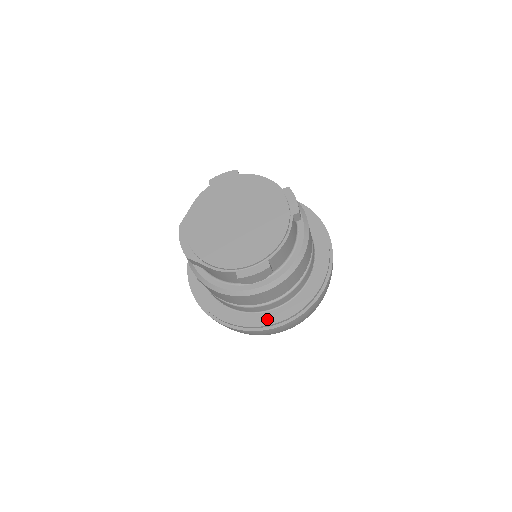
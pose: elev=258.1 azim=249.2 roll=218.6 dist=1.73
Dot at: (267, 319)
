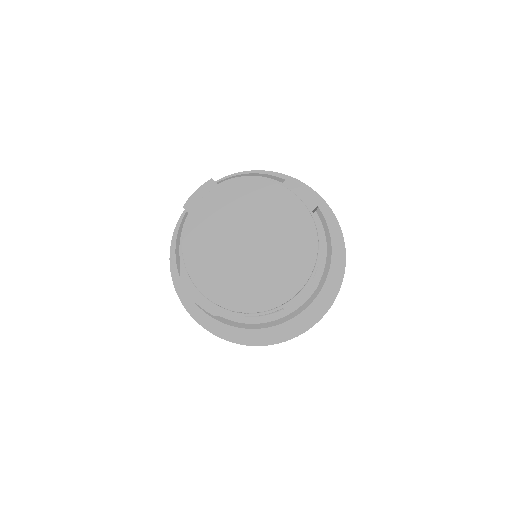
Dot at: (305, 319)
